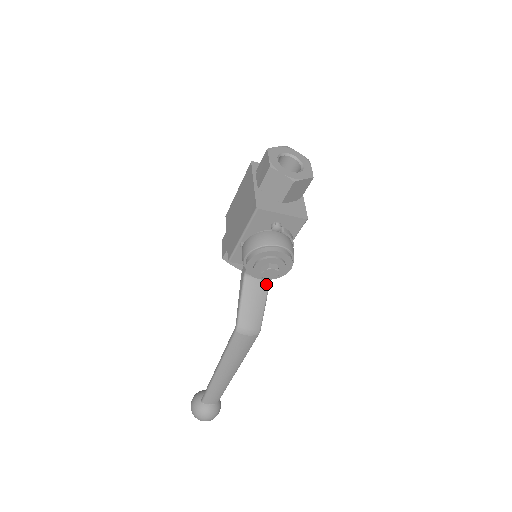
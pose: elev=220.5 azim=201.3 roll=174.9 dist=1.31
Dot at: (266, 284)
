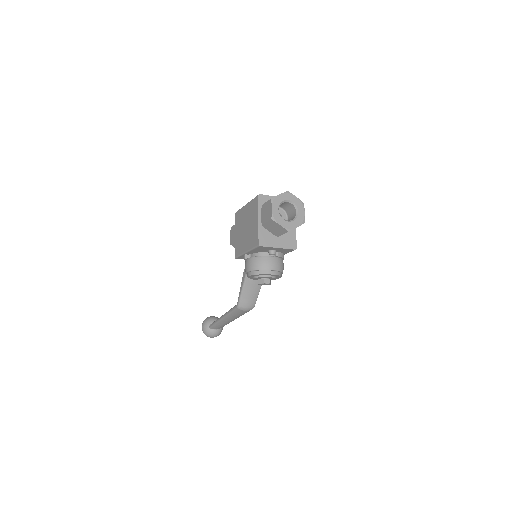
Dot at: occluded
